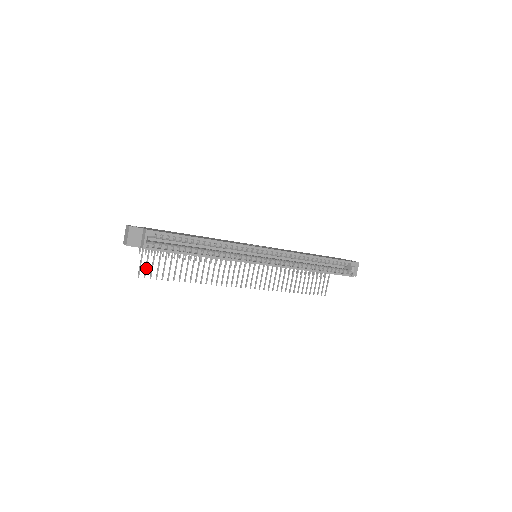
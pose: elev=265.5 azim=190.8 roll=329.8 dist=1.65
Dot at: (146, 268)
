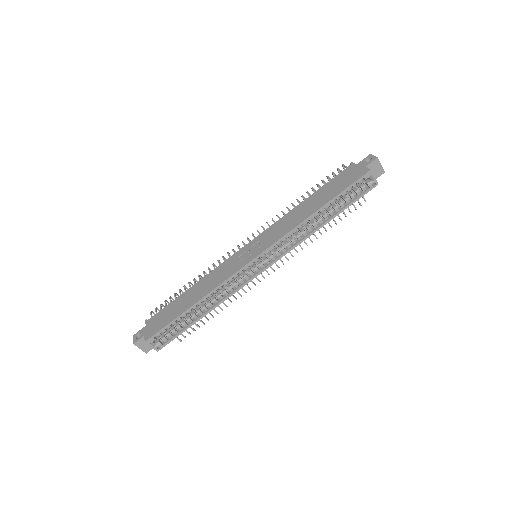
Dot at: occluded
